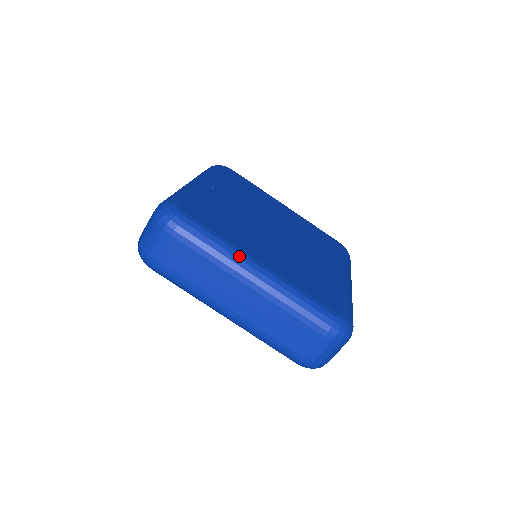
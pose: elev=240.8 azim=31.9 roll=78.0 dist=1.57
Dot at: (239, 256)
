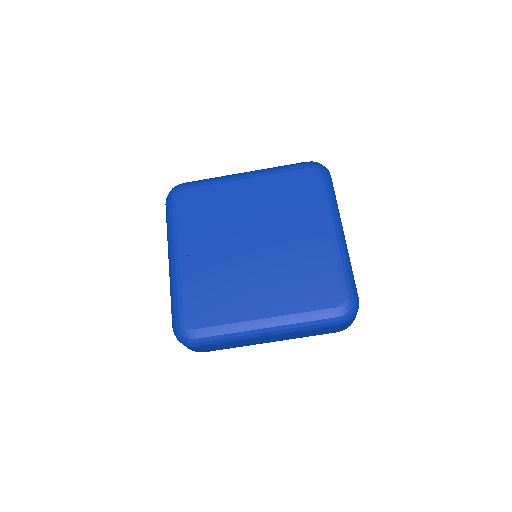
Dot at: (246, 329)
